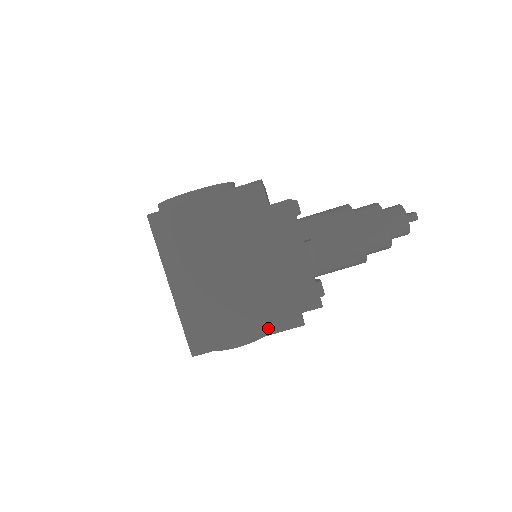
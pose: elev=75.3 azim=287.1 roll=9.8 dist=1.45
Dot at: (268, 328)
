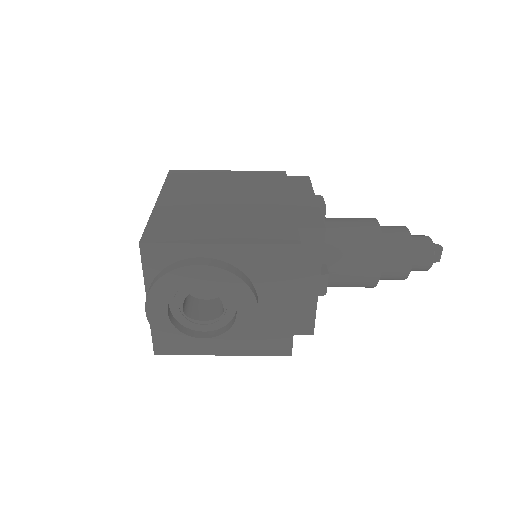
Dot at: occluded
